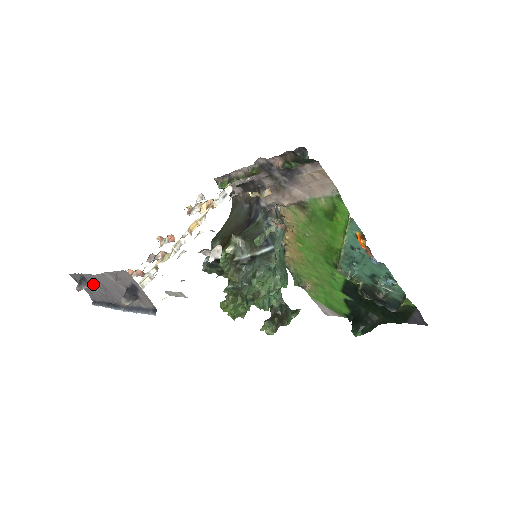
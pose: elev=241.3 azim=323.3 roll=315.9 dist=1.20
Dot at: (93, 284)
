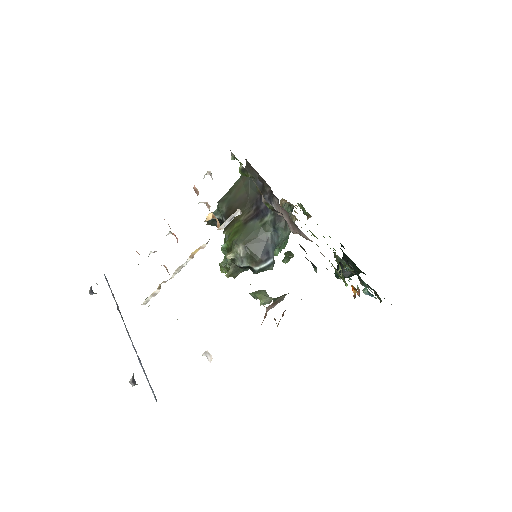
Dot at: occluded
